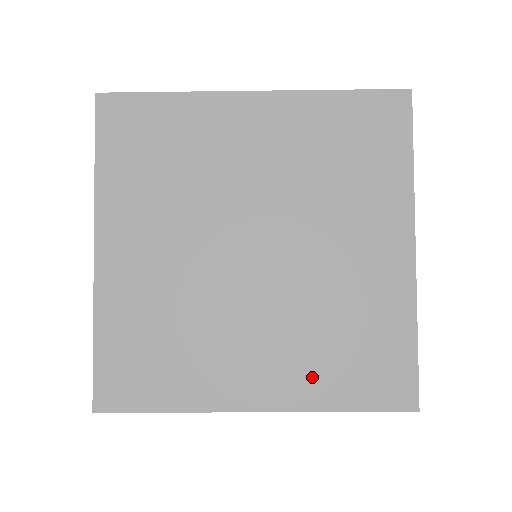
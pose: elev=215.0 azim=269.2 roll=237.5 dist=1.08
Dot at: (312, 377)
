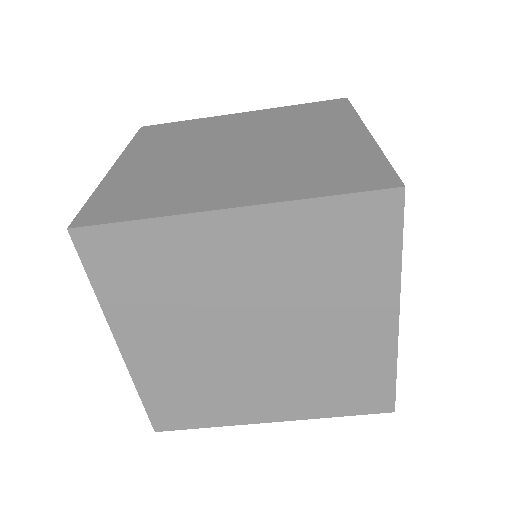
Dot at: (313, 402)
